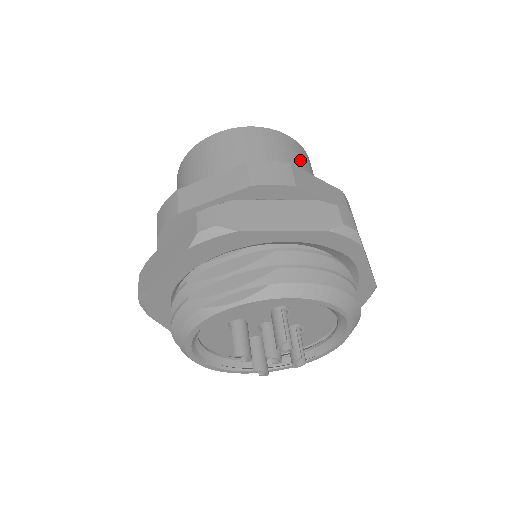
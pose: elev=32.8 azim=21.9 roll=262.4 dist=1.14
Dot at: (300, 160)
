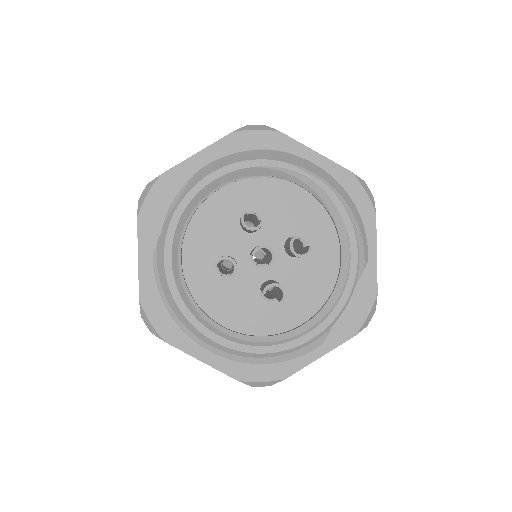
Dot at: occluded
